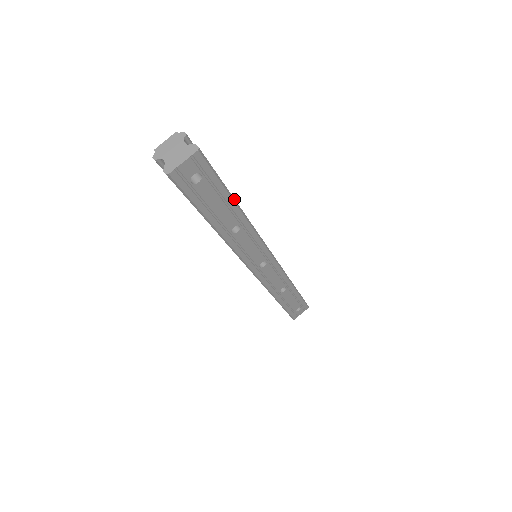
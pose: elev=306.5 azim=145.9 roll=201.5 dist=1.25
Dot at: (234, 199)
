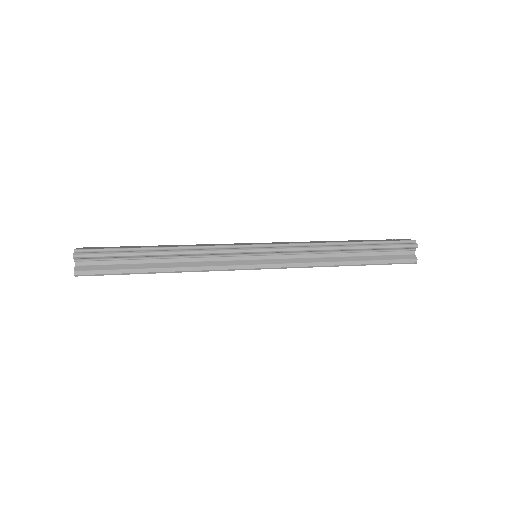
Dot at: (147, 272)
